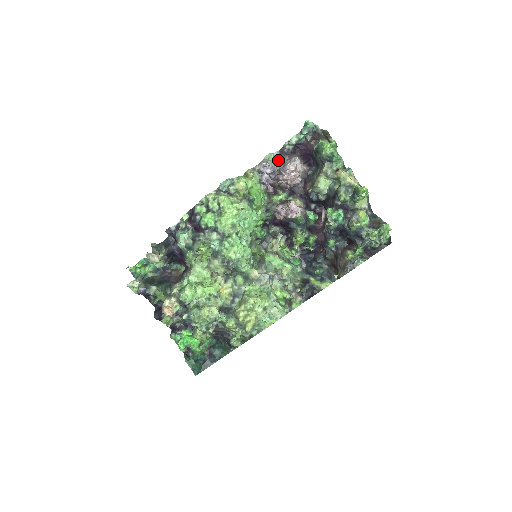
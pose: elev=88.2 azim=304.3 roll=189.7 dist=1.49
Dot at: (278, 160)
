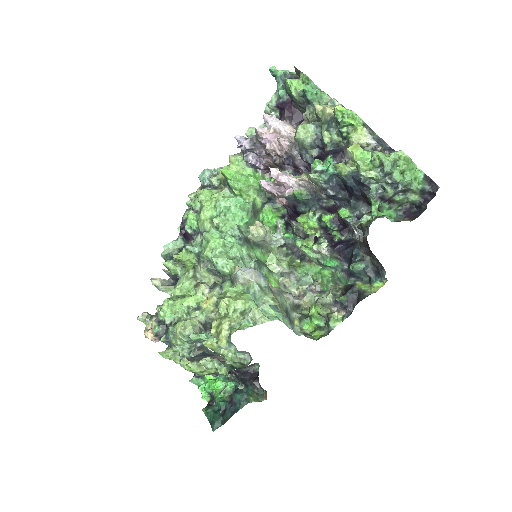
Dot at: occluded
